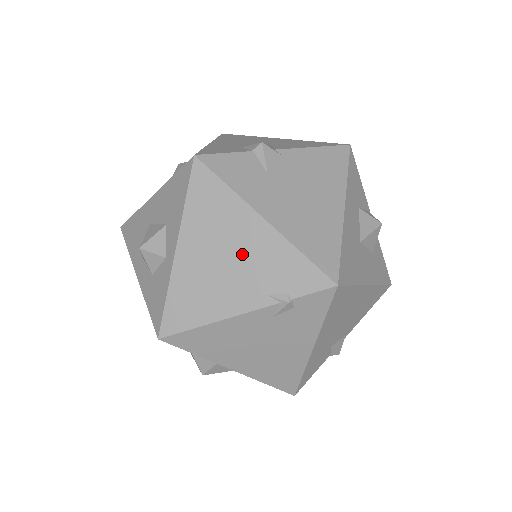
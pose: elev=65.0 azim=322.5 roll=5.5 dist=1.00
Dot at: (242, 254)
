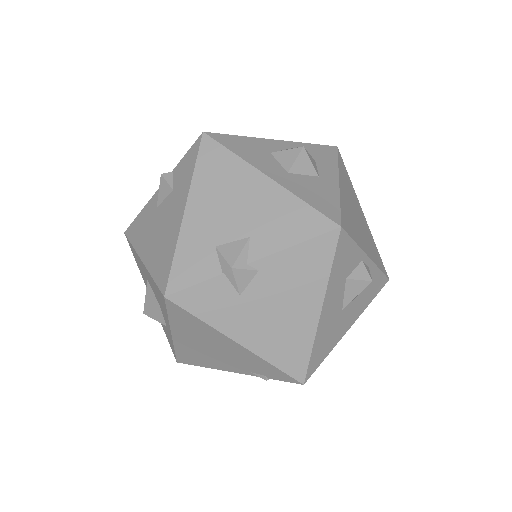
Dot at: (225, 352)
